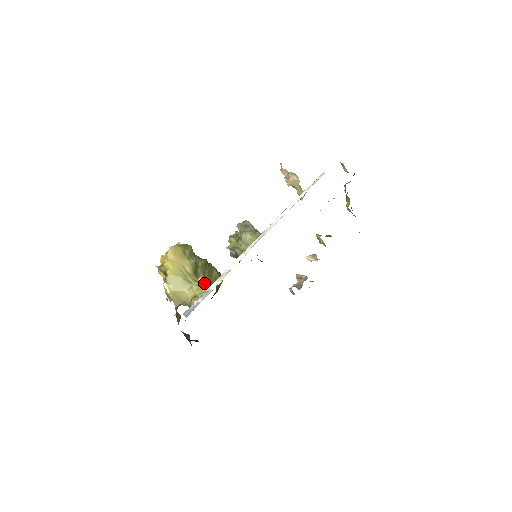
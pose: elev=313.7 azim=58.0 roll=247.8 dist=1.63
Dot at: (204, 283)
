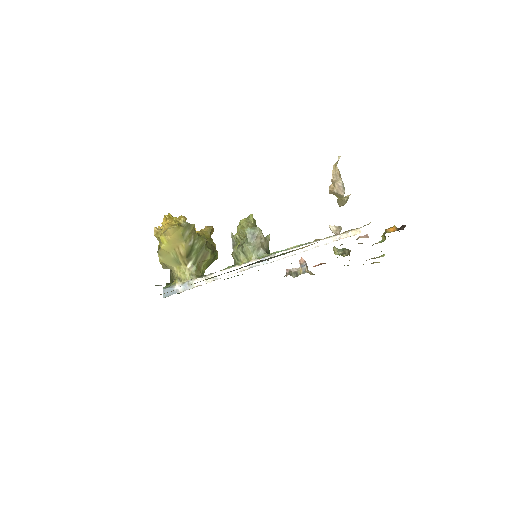
Dot at: (192, 270)
